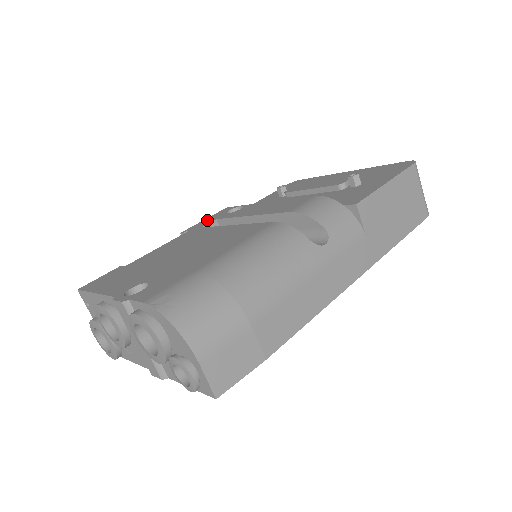
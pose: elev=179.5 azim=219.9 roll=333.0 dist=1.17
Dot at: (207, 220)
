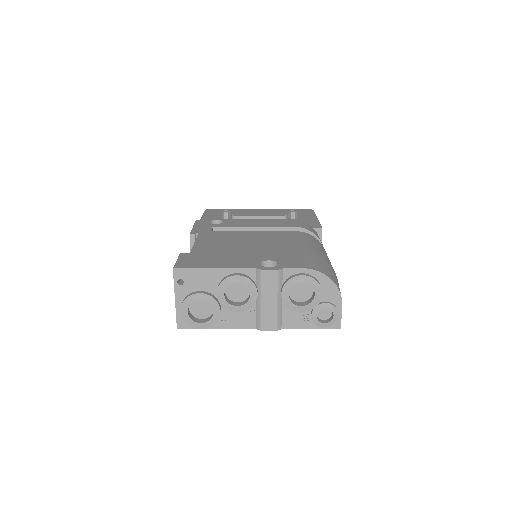
Dot at: (201, 227)
